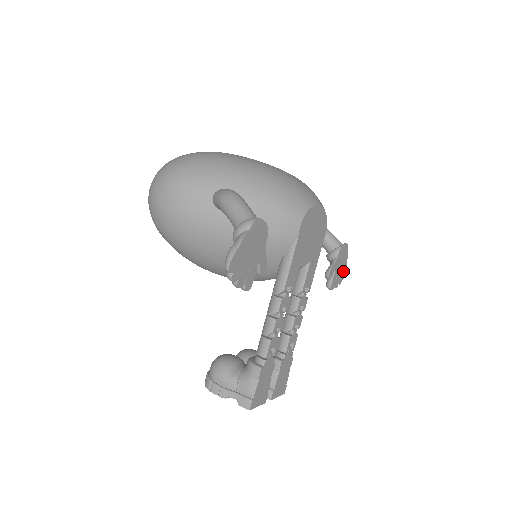
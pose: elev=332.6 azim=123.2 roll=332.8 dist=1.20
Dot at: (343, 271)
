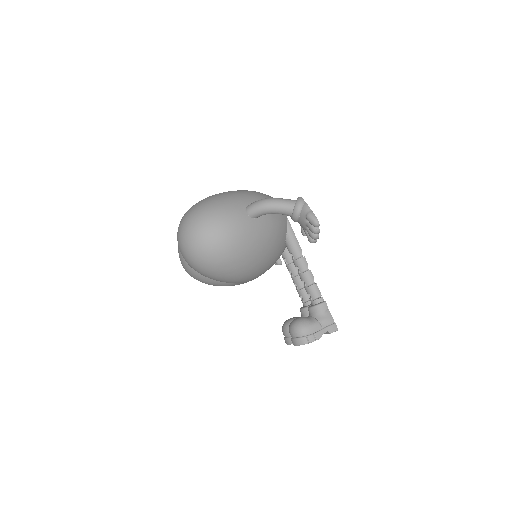
Dot at: occluded
